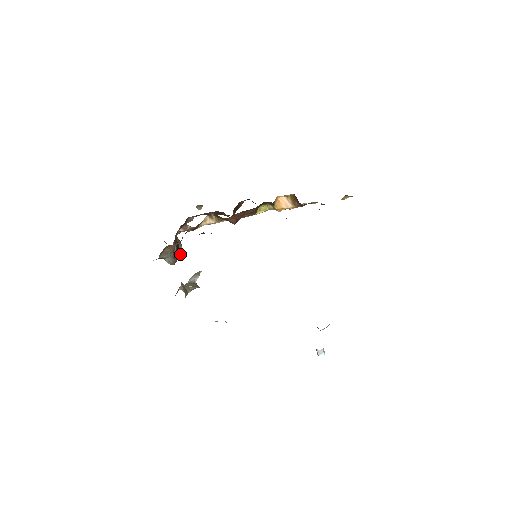
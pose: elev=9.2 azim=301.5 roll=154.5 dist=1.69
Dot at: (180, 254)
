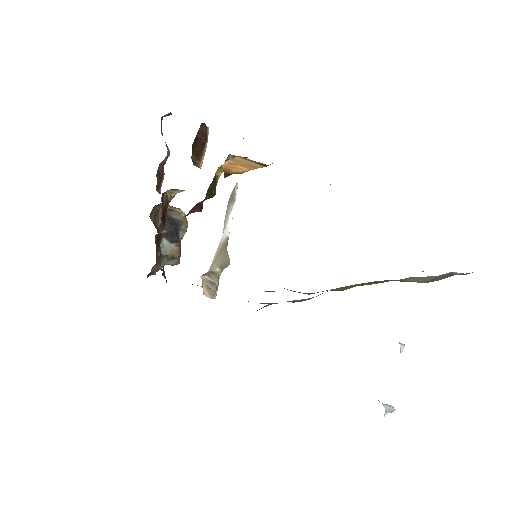
Dot at: (183, 225)
